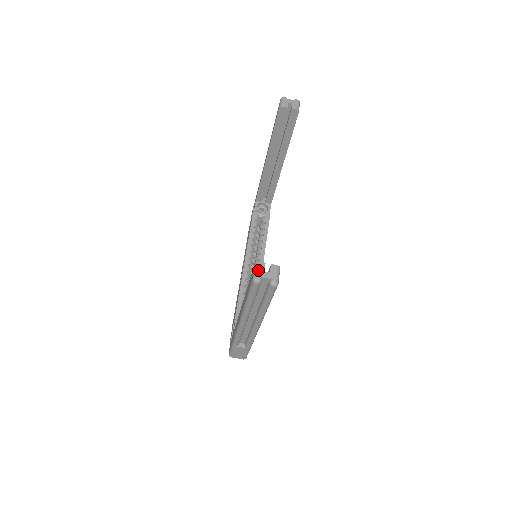
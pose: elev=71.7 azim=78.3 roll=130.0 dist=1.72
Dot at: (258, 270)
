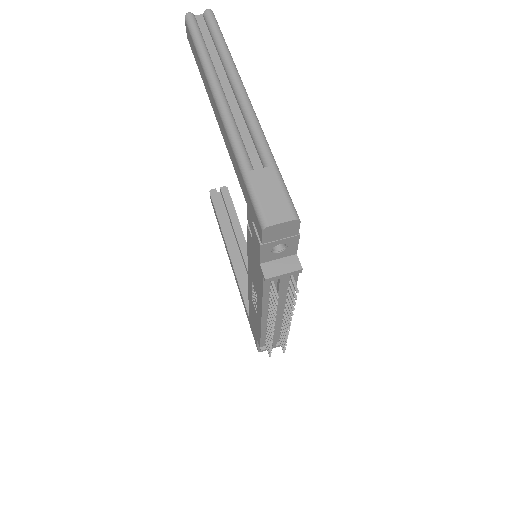
Dot at: occluded
